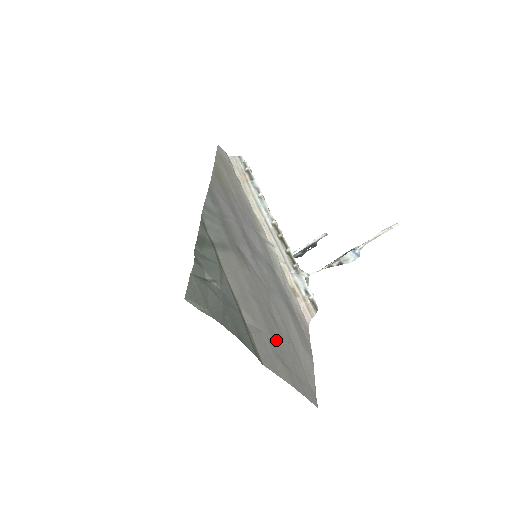
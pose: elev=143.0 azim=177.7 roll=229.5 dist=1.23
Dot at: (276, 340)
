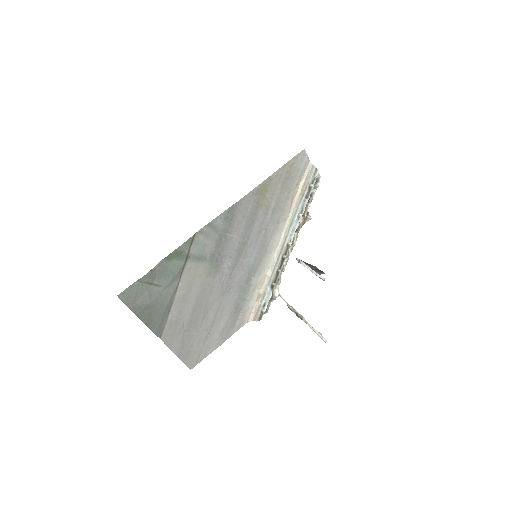
Dot at: (191, 327)
